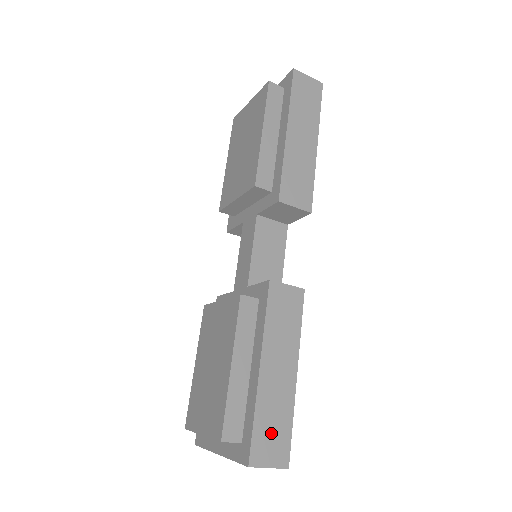
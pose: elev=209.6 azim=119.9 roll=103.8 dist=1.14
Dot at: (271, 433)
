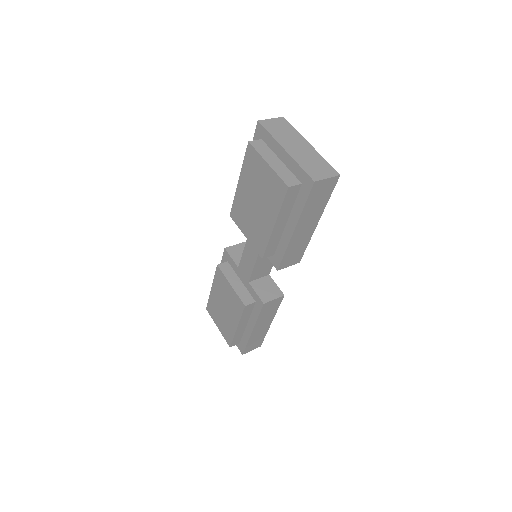
Dot at: (254, 343)
